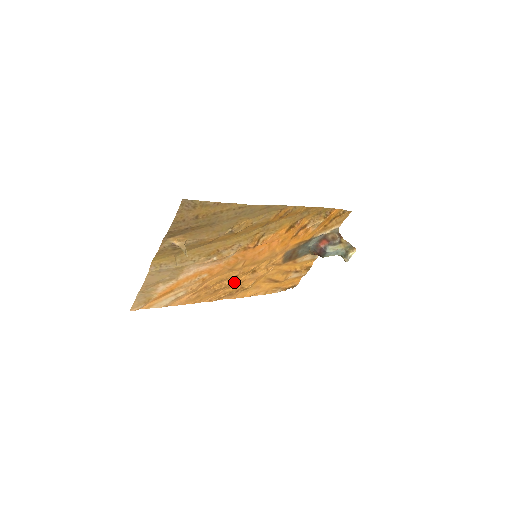
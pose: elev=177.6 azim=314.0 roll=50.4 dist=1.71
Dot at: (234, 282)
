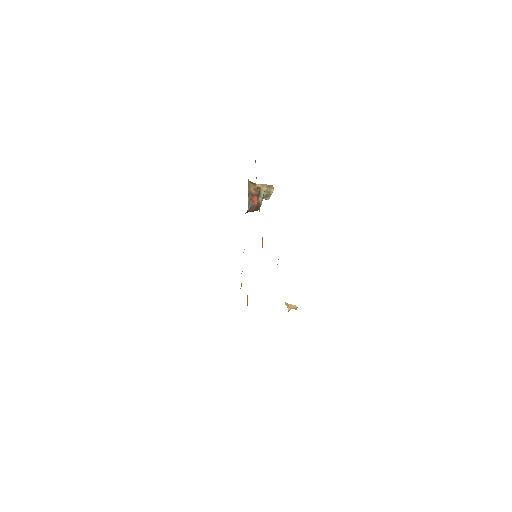
Dot at: occluded
